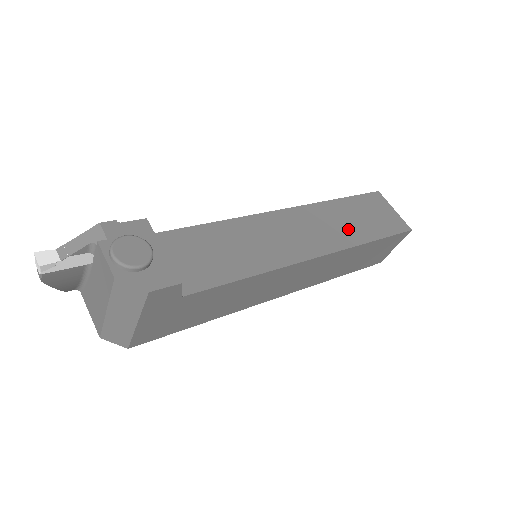
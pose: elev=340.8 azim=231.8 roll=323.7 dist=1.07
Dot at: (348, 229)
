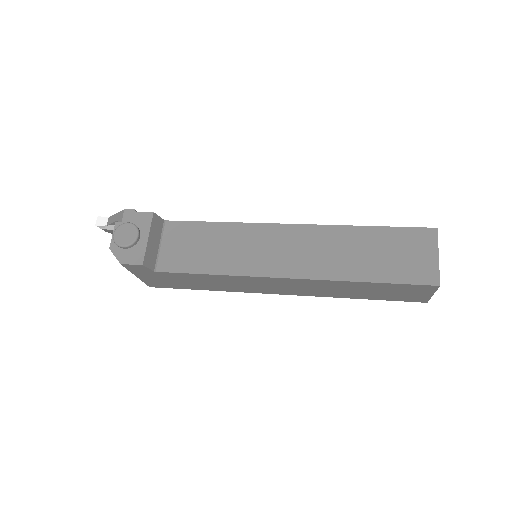
Dot at: (346, 261)
